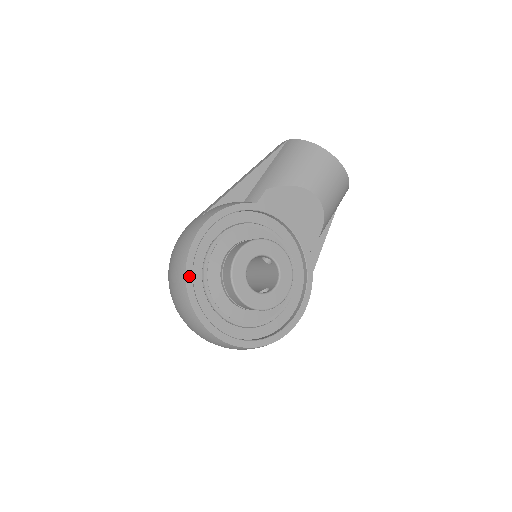
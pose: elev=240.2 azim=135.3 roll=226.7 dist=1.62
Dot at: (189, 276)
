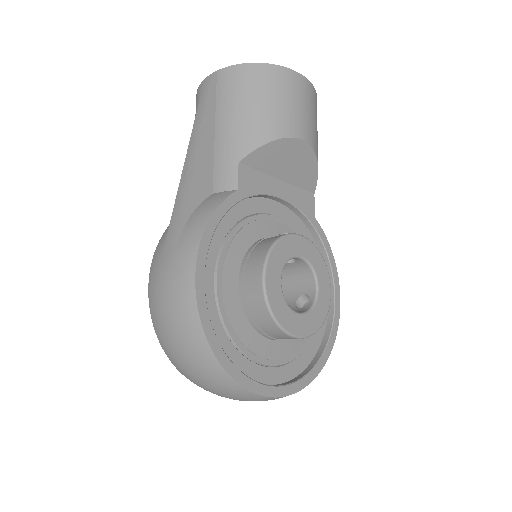
Dot at: (217, 349)
